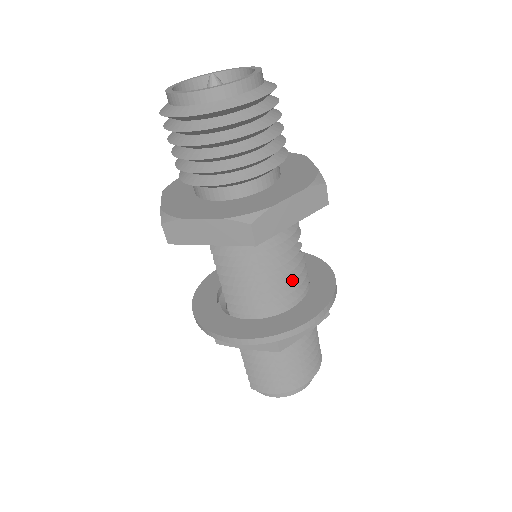
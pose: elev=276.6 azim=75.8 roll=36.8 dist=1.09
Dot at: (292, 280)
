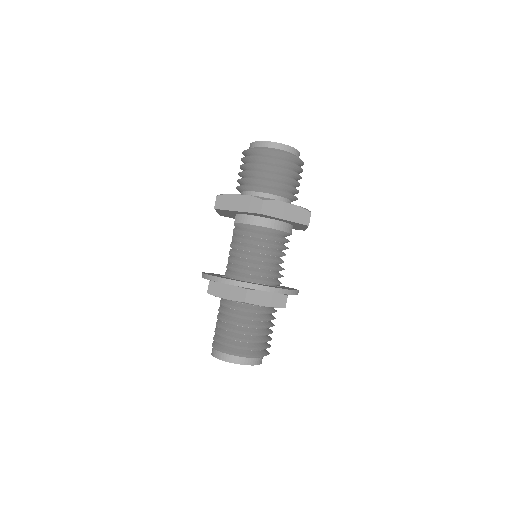
Dot at: (271, 266)
